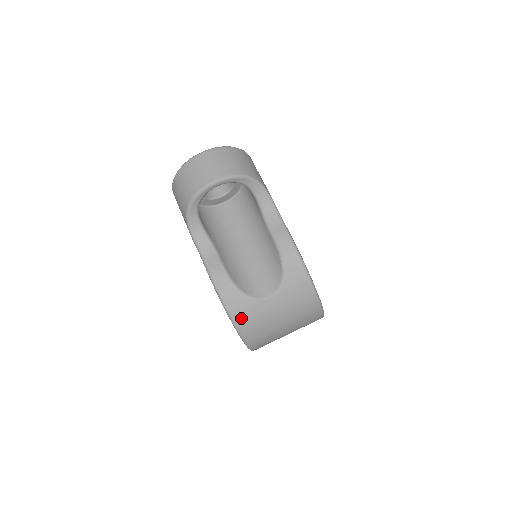
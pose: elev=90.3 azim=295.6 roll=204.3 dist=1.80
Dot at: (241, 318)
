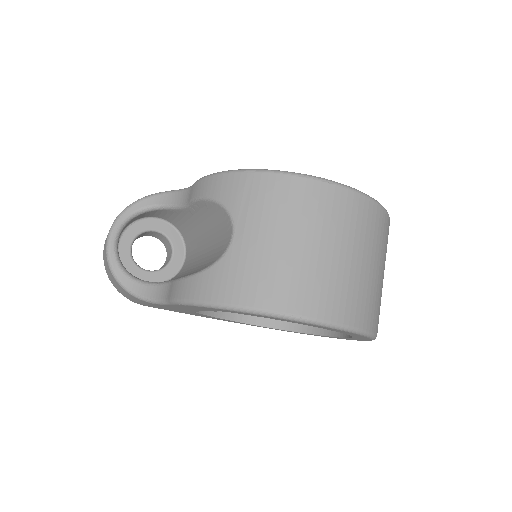
Dot at: (233, 292)
